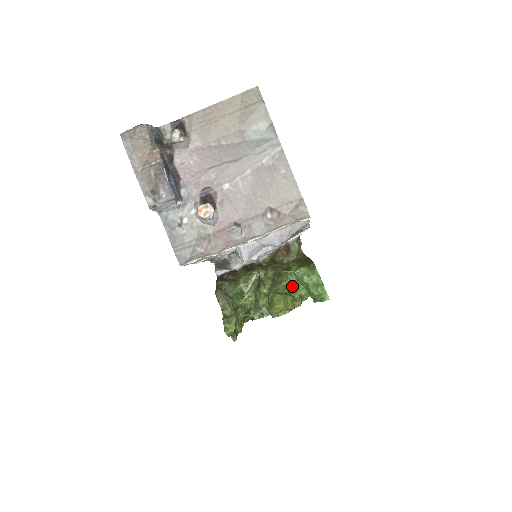
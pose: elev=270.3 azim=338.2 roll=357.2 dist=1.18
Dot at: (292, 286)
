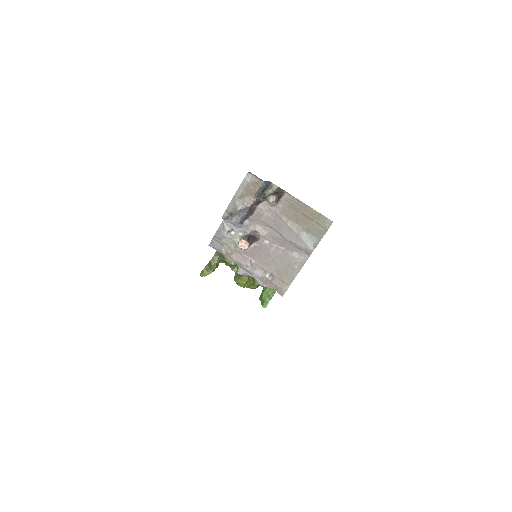
Dot at: occluded
